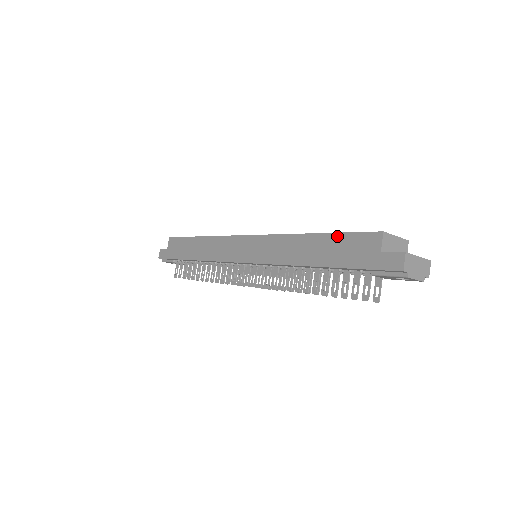
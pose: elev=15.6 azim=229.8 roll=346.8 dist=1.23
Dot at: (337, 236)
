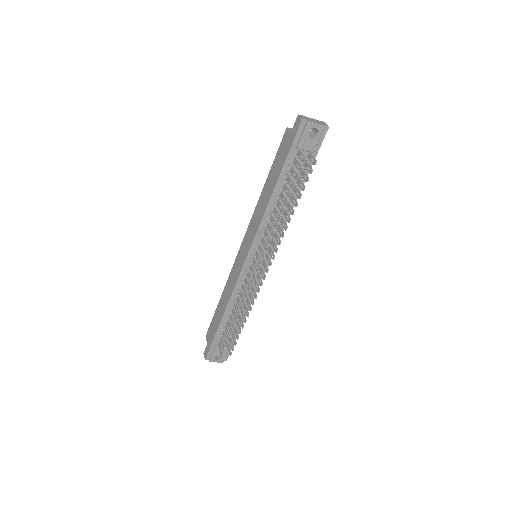
Dot at: (274, 163)
